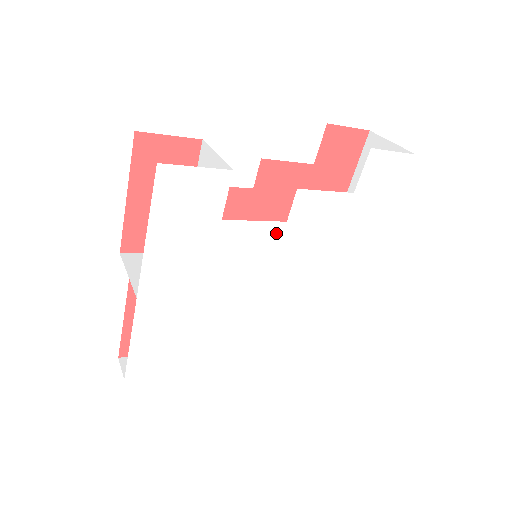
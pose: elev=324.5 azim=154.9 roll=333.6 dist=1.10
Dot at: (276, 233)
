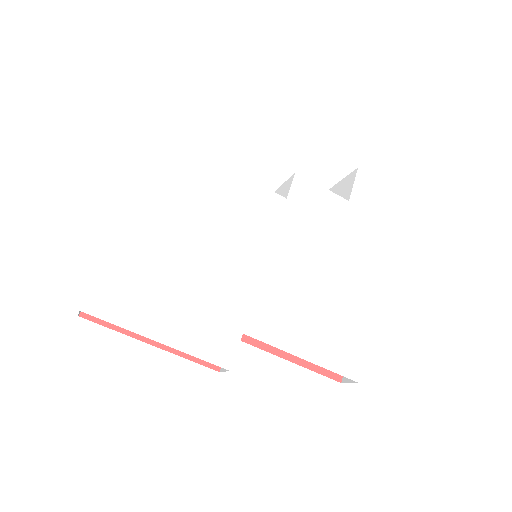
Dot at: (276, 206)
